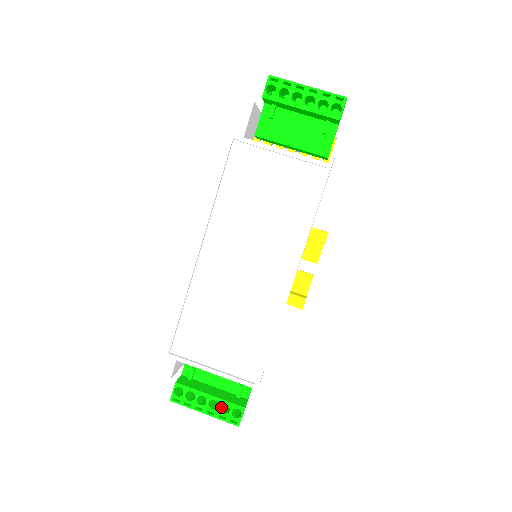
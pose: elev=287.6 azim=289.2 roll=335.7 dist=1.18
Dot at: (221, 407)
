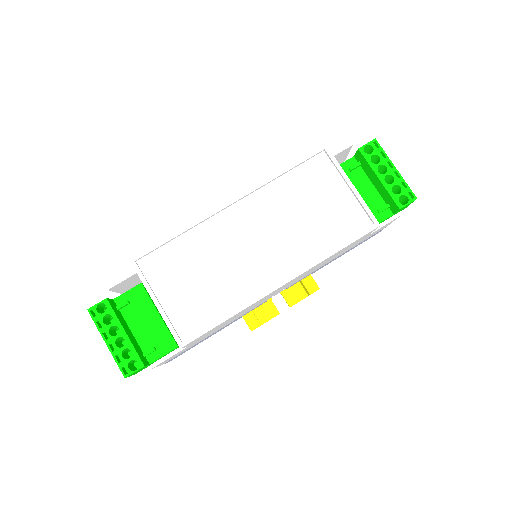
Dot at: (124, 350)
